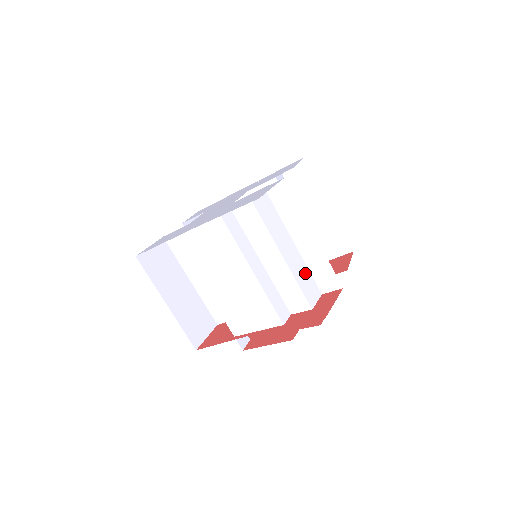
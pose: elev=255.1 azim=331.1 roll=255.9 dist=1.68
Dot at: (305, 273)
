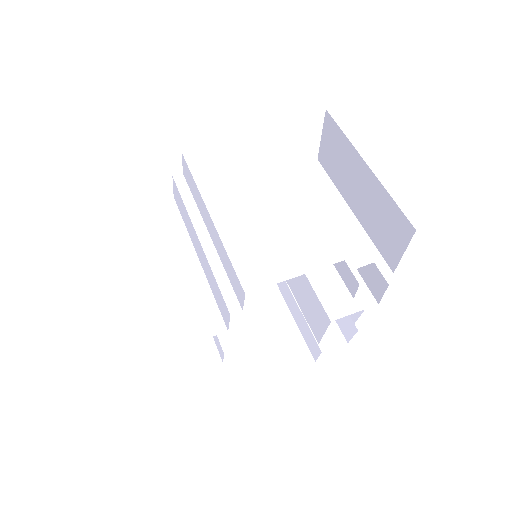
Dot at: occluded
